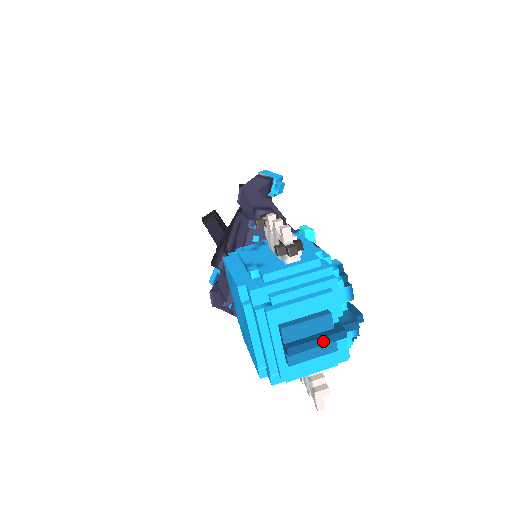
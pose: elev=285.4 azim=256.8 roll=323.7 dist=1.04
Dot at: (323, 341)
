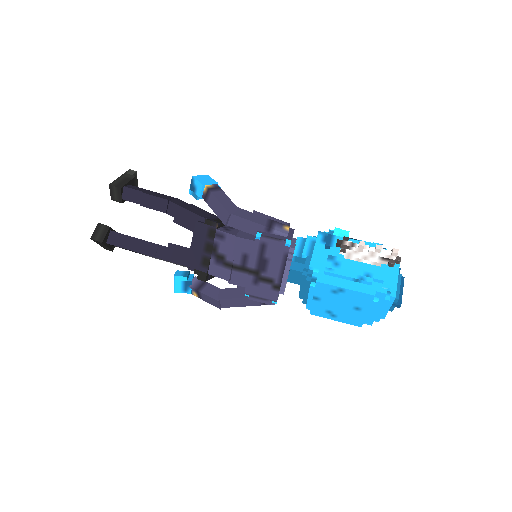
Dot at: occluded
